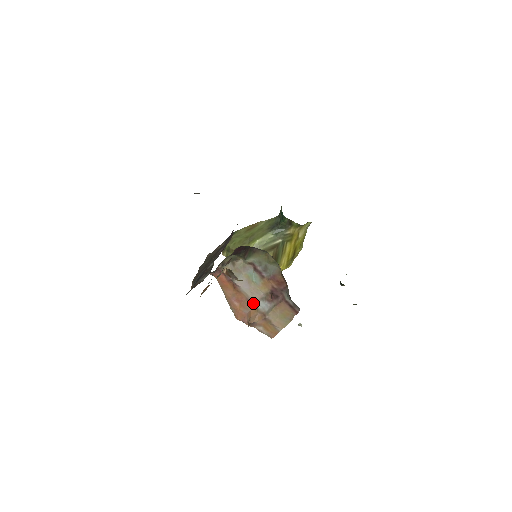
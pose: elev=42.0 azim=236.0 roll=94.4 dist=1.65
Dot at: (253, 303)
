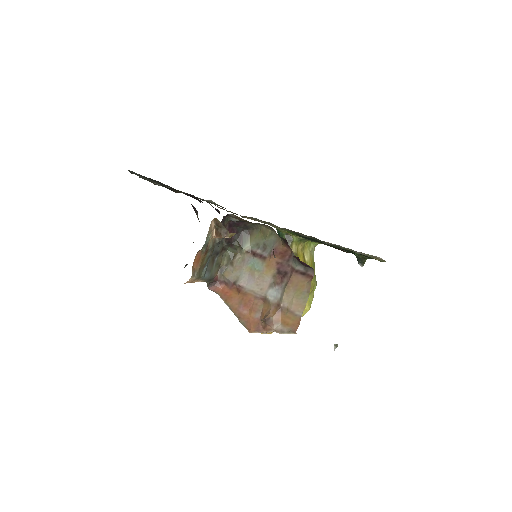
Dot at: (263, 299)
